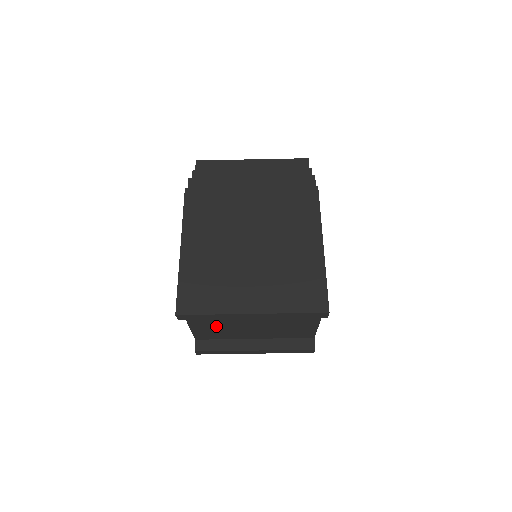
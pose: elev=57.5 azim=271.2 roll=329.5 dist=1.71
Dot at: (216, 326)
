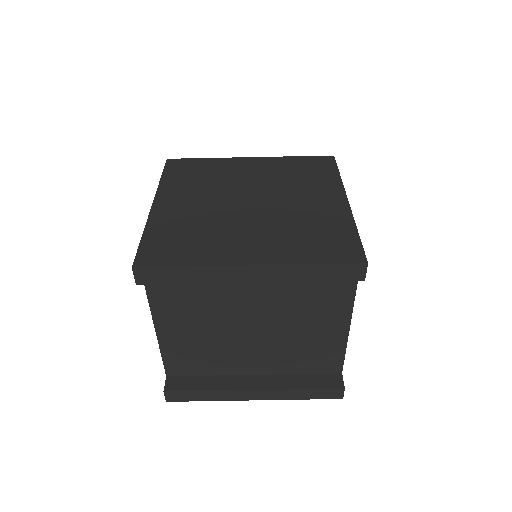
Dot at: (196, 335)
